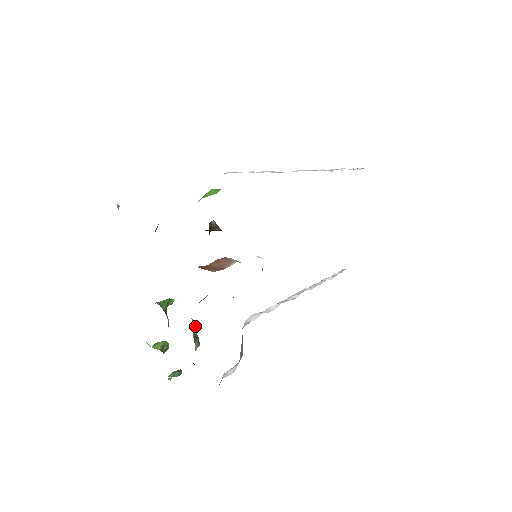
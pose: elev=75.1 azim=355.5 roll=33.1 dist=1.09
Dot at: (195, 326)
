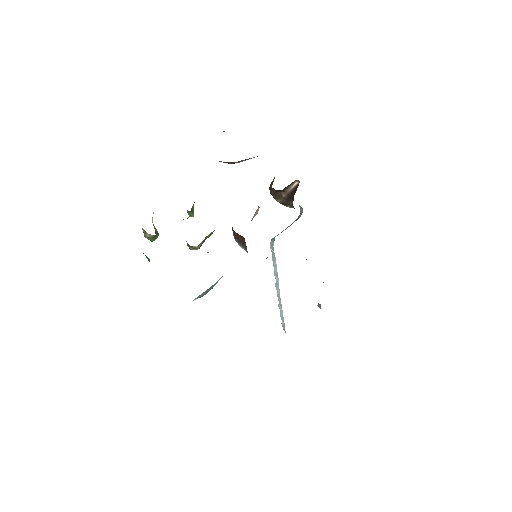
Dot at: occluded
